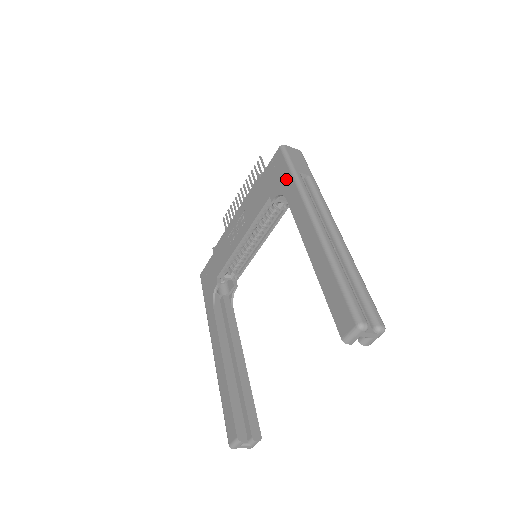
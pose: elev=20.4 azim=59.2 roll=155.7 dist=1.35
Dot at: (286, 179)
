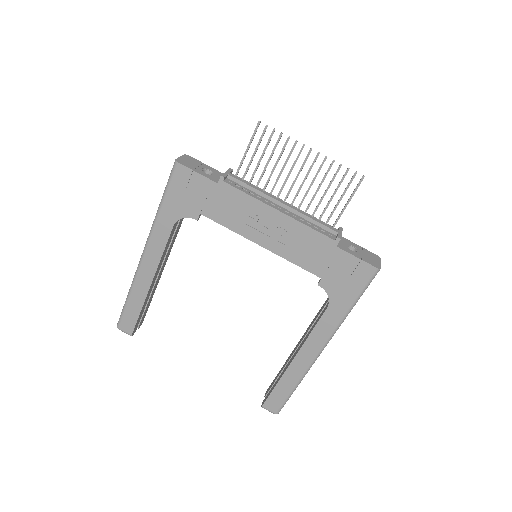
Dot at: (345, 300)
